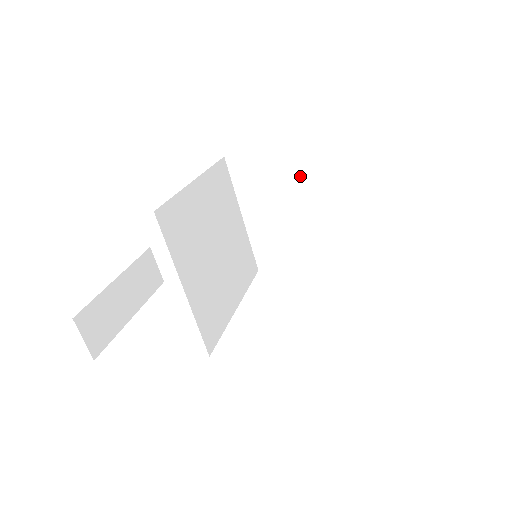
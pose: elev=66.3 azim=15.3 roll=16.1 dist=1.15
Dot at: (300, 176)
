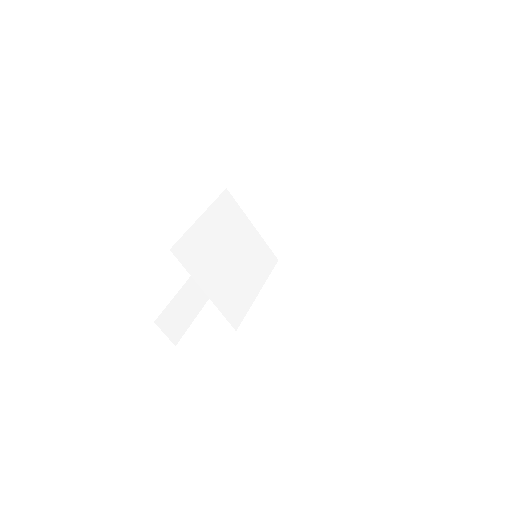
Dot at: (279, 188)
